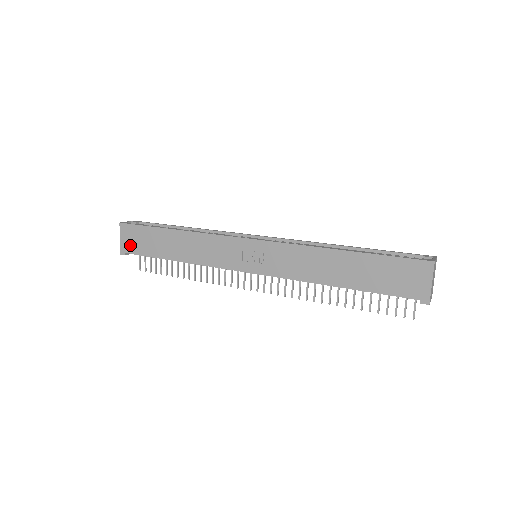
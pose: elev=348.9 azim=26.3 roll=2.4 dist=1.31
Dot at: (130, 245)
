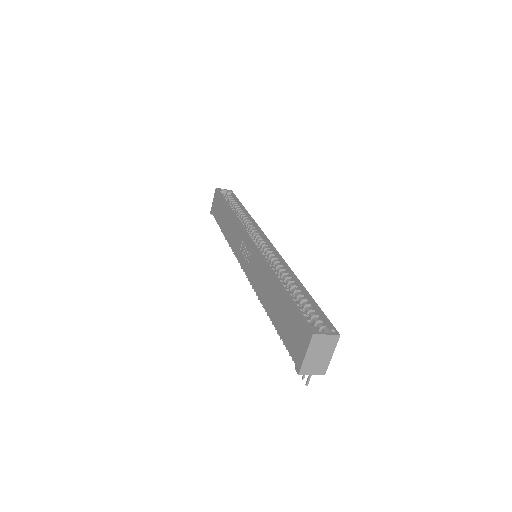
Dot at: (214, 208)
